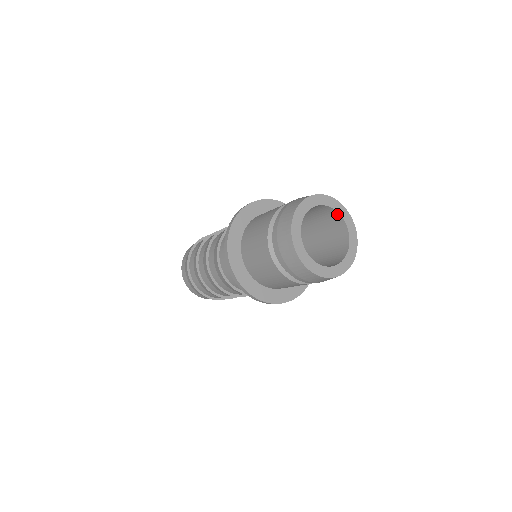
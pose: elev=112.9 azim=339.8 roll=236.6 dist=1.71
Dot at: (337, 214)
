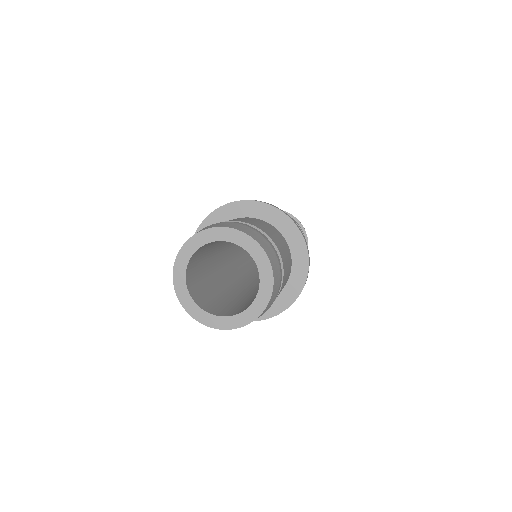
Dot at: (206, 244)
